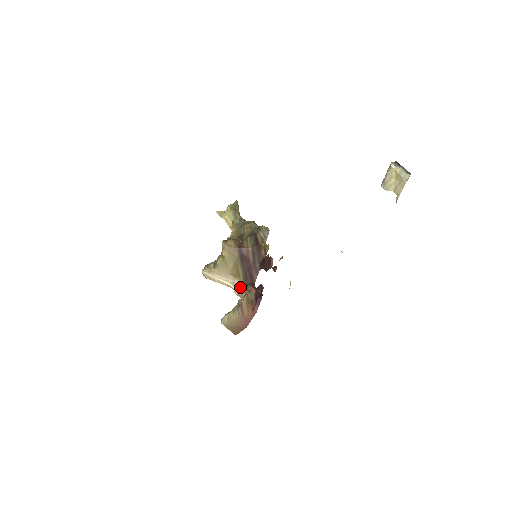
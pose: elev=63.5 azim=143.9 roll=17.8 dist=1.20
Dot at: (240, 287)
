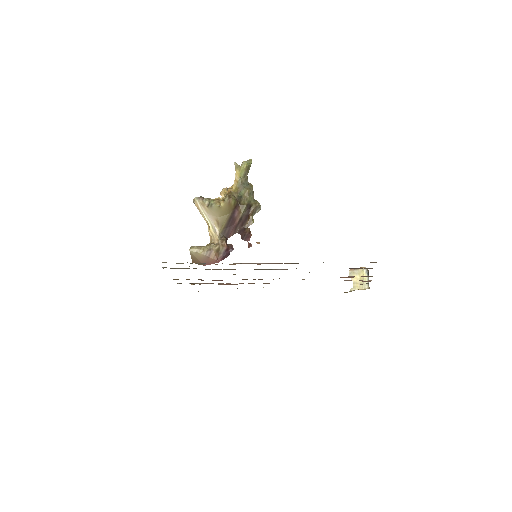
Dot at: (217, 234)
